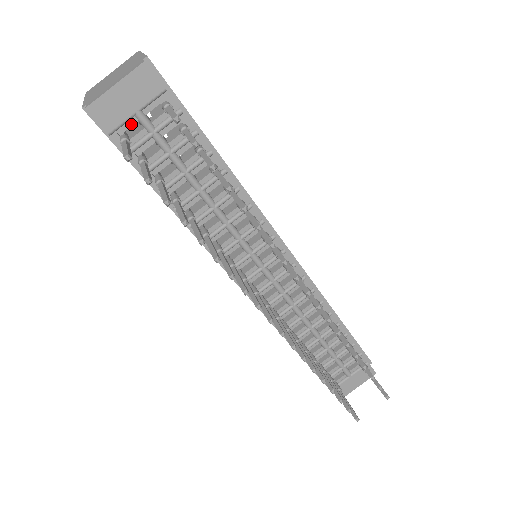
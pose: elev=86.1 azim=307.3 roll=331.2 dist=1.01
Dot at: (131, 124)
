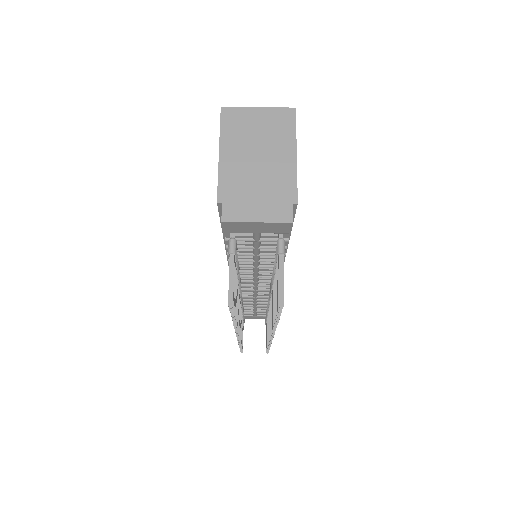
Dot at: (245, 232)
